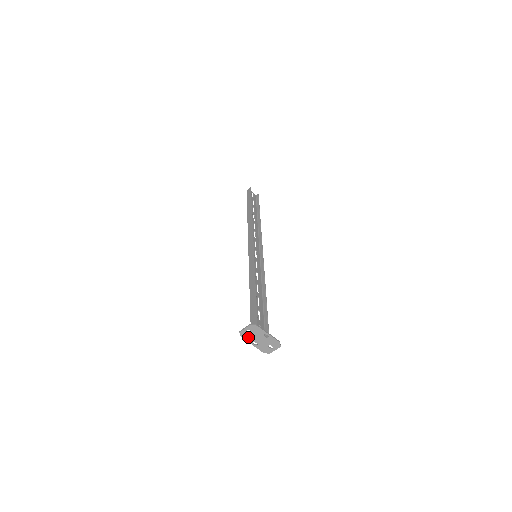
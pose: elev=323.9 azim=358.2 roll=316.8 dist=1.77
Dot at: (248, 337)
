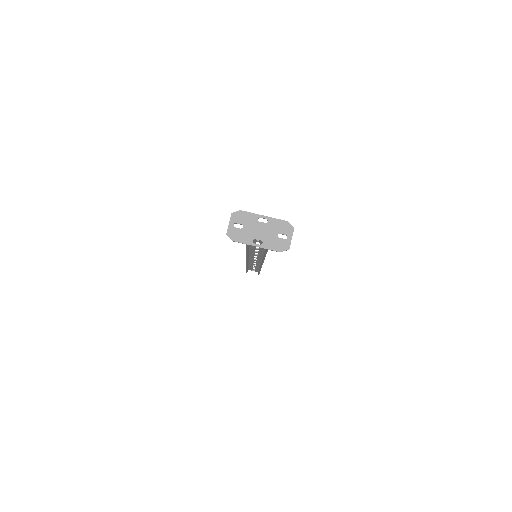
Dot at: (242, 236)
